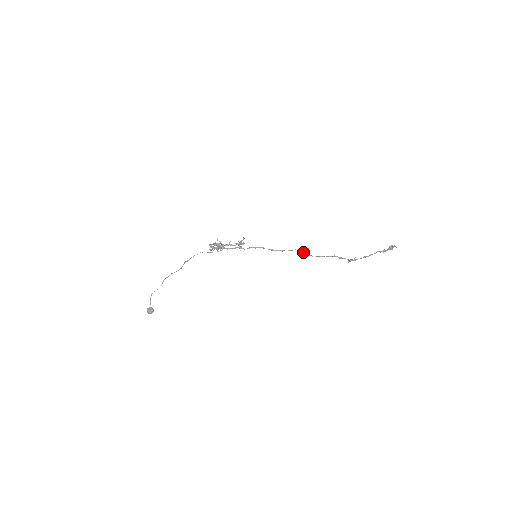
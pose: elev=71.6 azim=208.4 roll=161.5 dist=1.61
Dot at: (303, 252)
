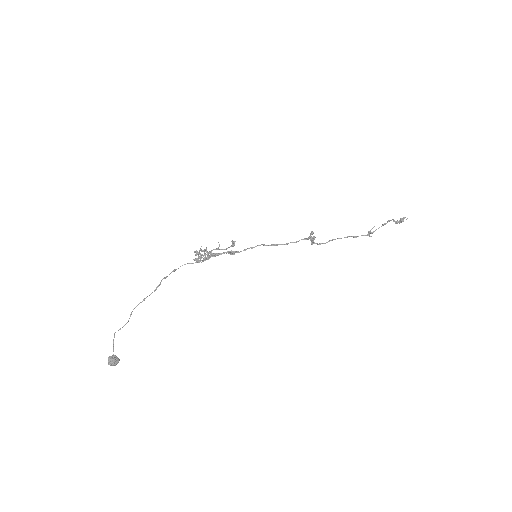
Dot at: (311, 240)
